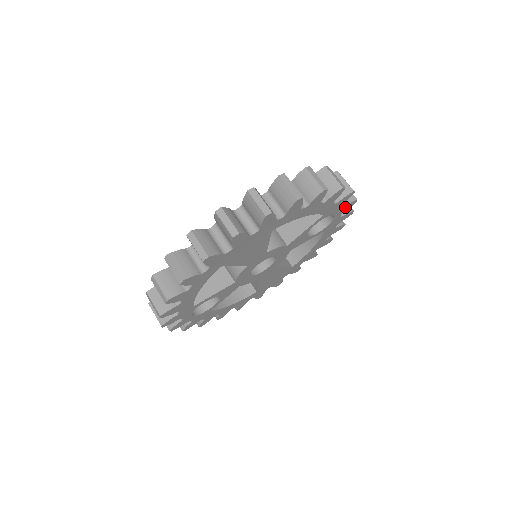
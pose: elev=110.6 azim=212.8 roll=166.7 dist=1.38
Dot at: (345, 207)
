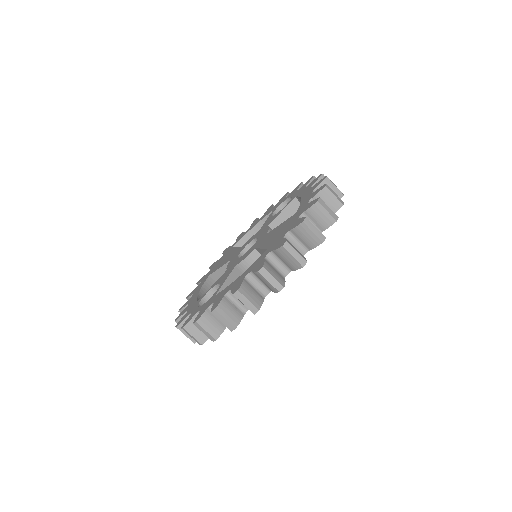
Dot at: occluded
